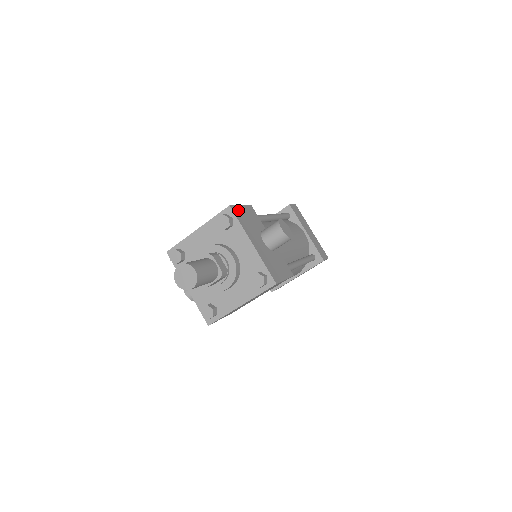
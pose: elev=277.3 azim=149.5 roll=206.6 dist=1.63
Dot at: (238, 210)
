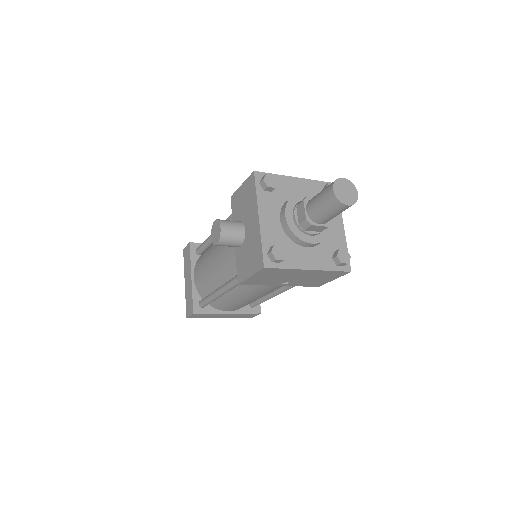
Dot at: occluded
